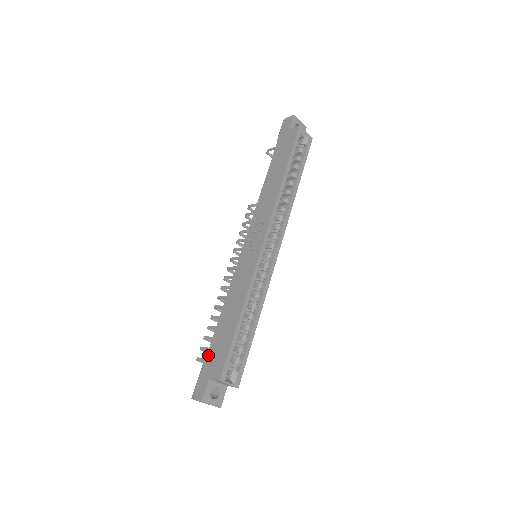
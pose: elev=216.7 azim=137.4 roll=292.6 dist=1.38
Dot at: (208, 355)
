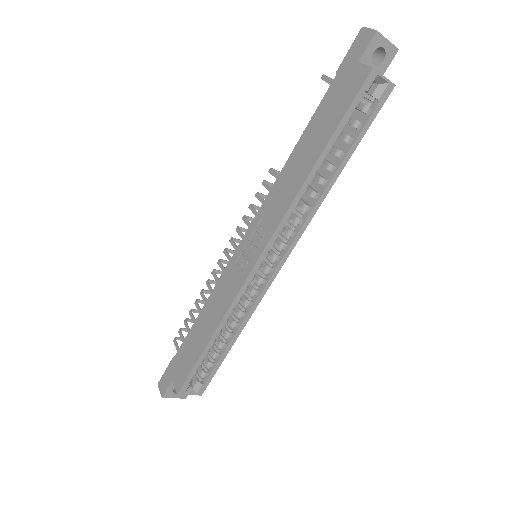
Dot at: (178, 353)
